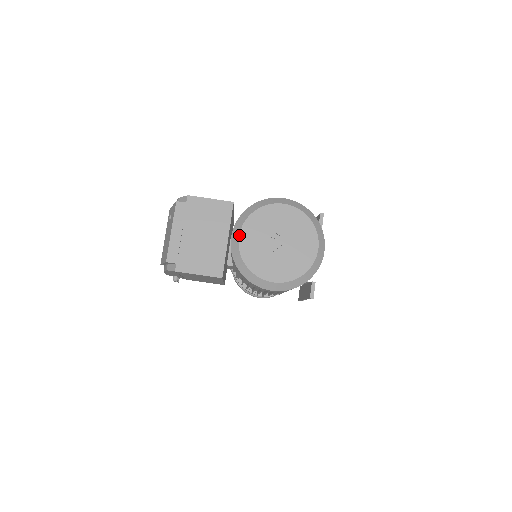
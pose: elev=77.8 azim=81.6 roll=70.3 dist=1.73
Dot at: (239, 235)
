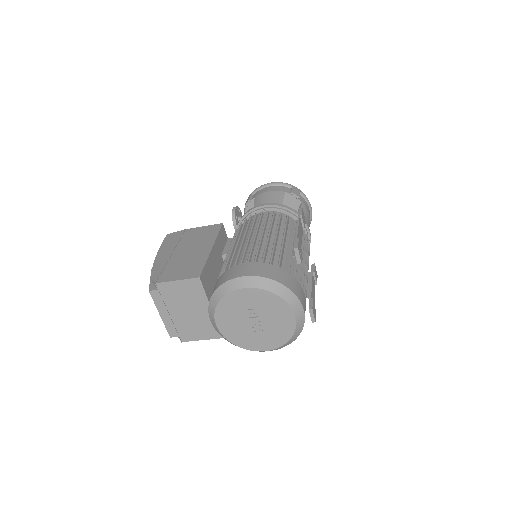
Dot at: (215, 324)
